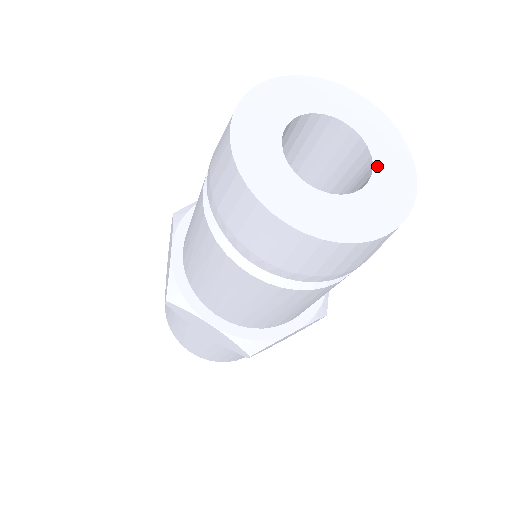
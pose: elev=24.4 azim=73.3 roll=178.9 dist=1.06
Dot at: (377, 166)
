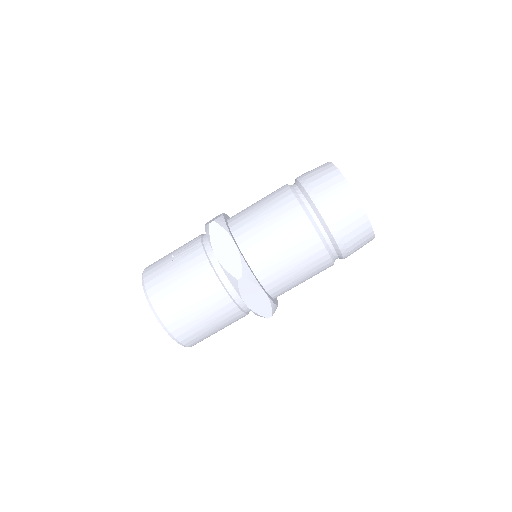
Dot at: occluded
